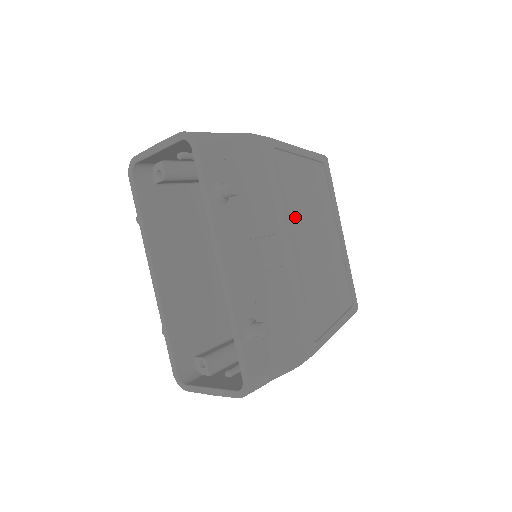
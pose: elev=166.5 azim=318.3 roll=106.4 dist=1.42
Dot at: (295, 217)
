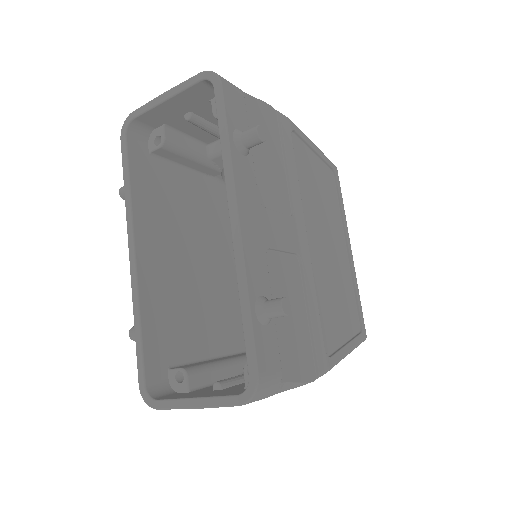
Dot at: (309, 209)
